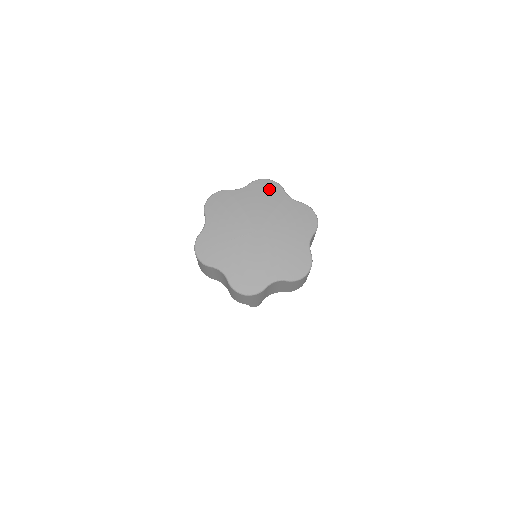
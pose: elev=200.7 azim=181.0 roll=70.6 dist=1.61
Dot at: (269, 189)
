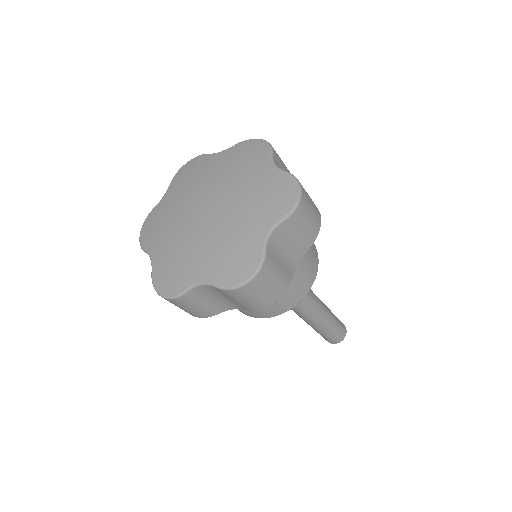
Dot at: (252, 152)
